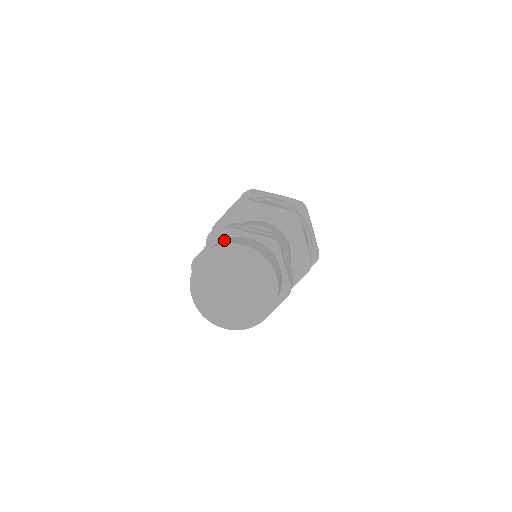
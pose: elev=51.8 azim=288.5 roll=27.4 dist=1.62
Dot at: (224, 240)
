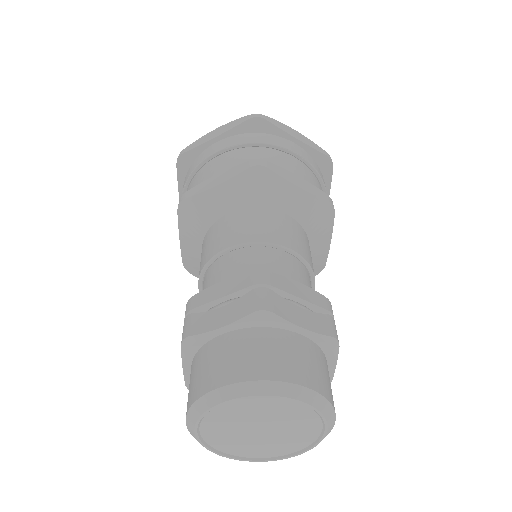
Dot at: (259, 339)
